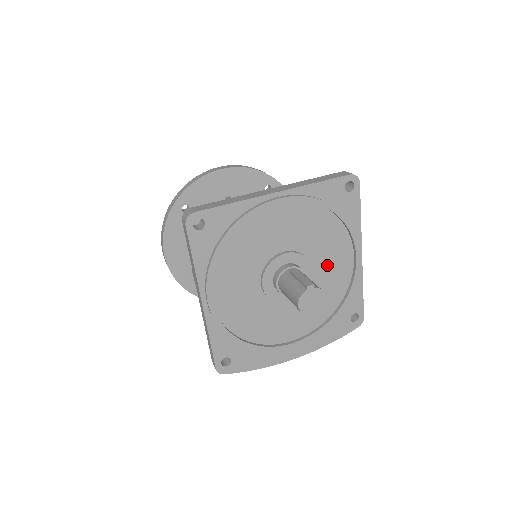
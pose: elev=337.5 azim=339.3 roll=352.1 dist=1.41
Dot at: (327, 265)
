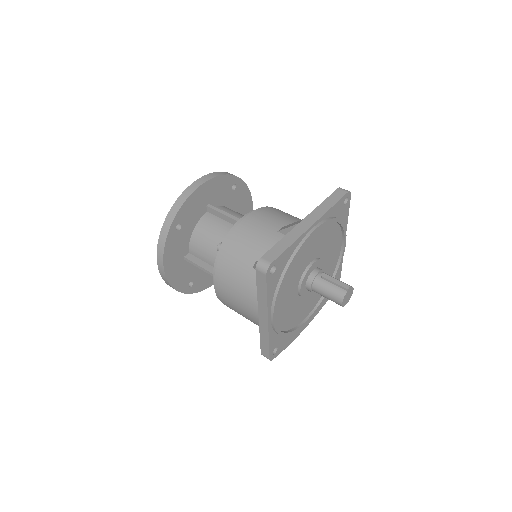
Dot at: (329, 258)
